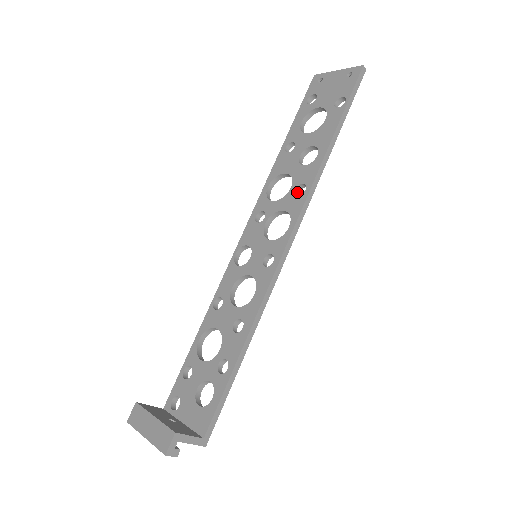
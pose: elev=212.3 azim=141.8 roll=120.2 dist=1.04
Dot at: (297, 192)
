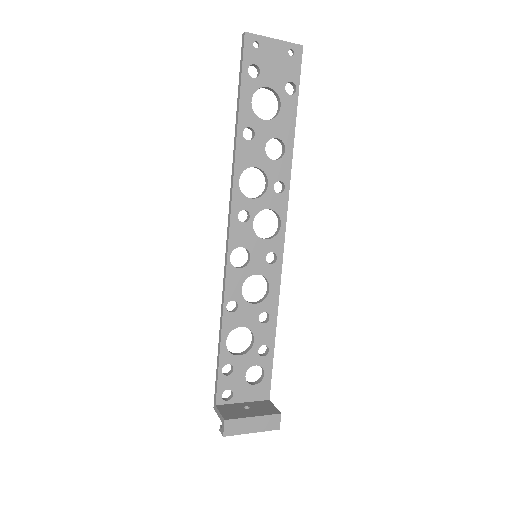
Dot at: (272, 187)
